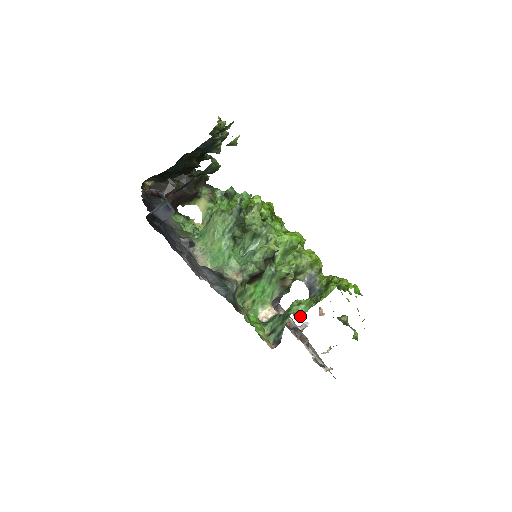
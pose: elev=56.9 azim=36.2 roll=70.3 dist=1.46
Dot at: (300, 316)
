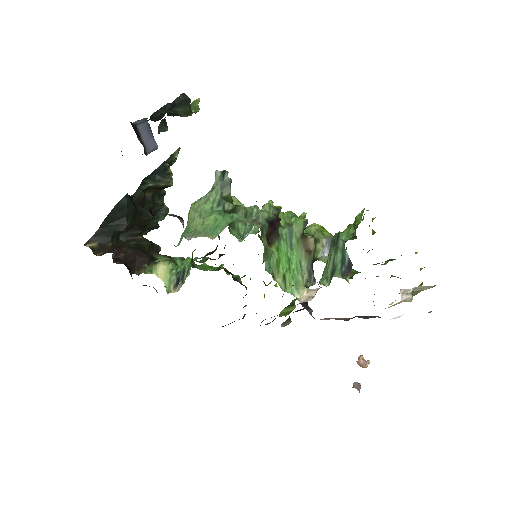
Dot at: (350, 237)
